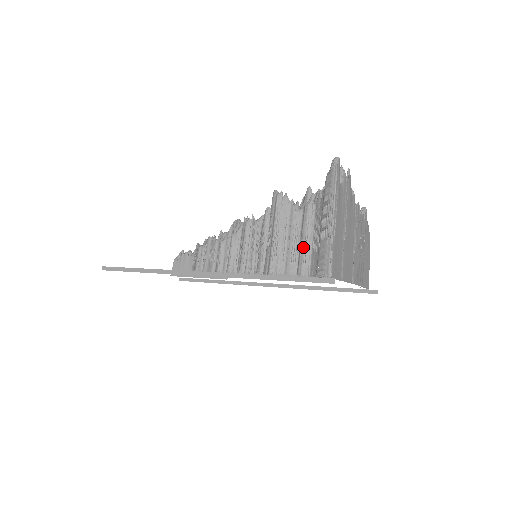
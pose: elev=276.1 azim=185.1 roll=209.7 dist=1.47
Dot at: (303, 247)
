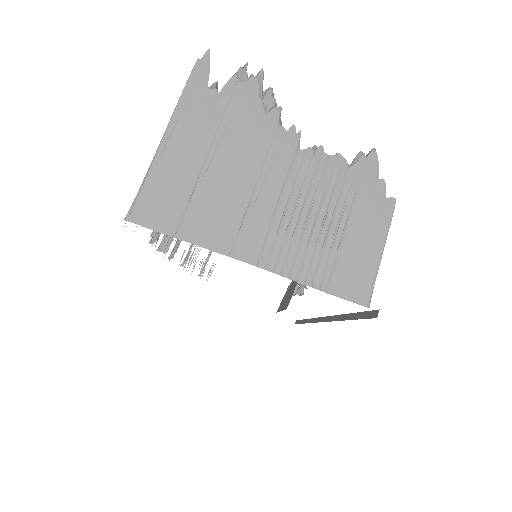
Dot at: occluded
